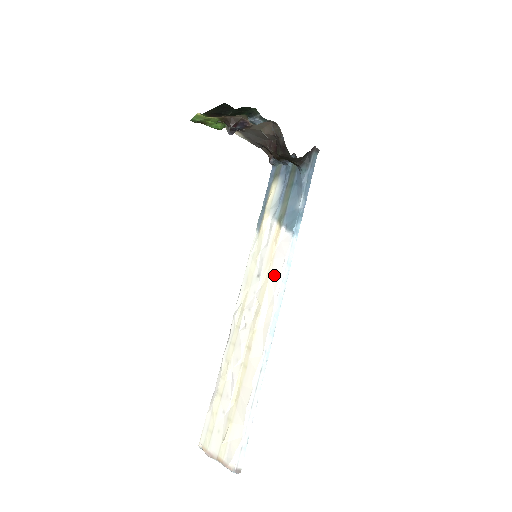
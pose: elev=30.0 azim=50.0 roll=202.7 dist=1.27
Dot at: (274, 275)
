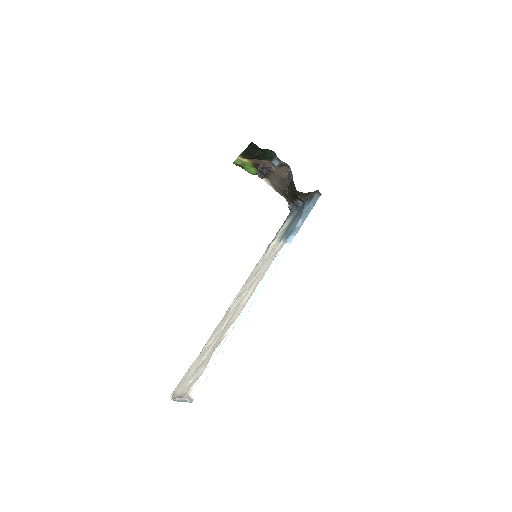
Dot at: (265, 269)
